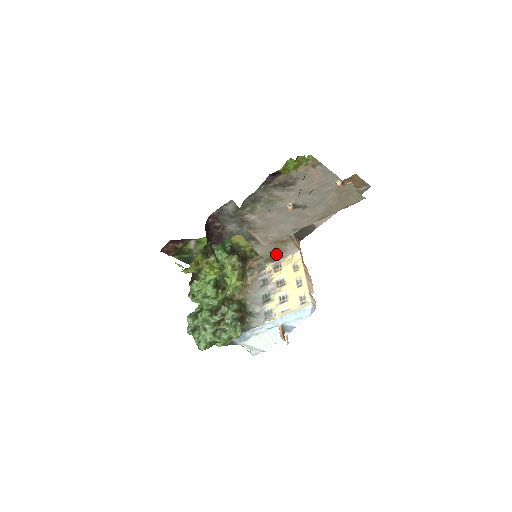
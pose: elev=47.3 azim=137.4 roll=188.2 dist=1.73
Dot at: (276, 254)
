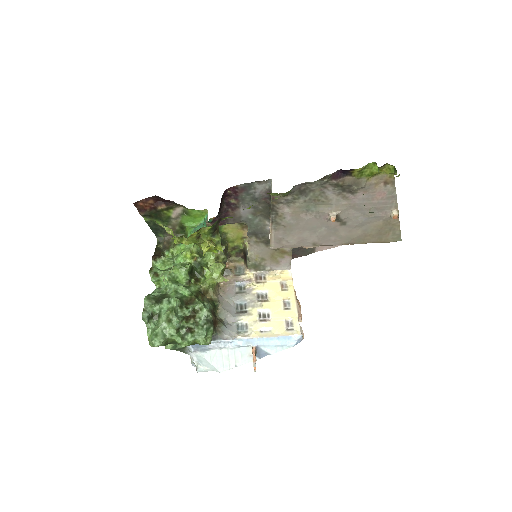
Dot at: (266, 263)
